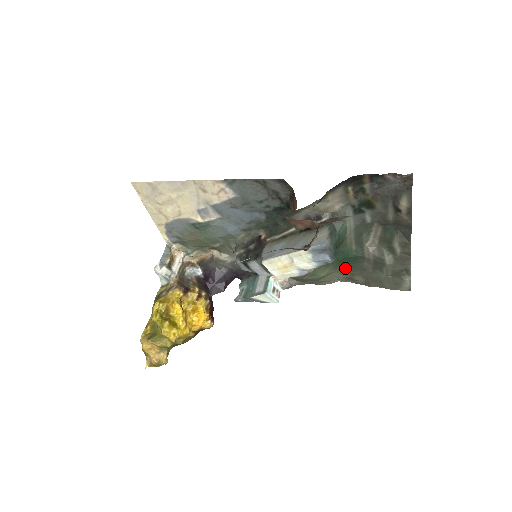
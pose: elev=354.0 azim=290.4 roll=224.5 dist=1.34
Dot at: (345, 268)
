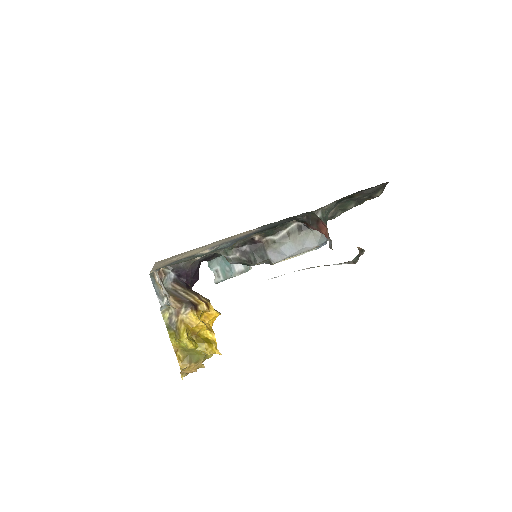
Dot at: occluded
